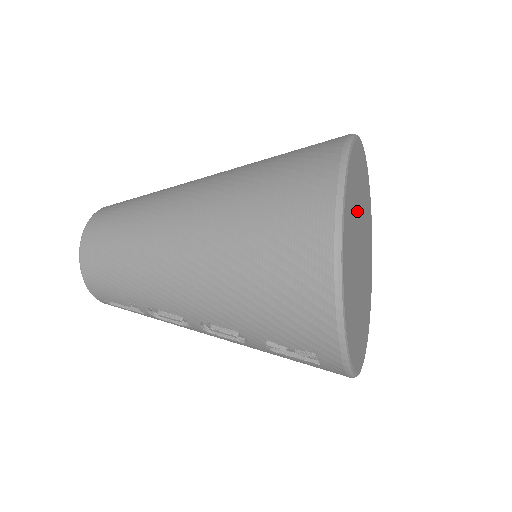
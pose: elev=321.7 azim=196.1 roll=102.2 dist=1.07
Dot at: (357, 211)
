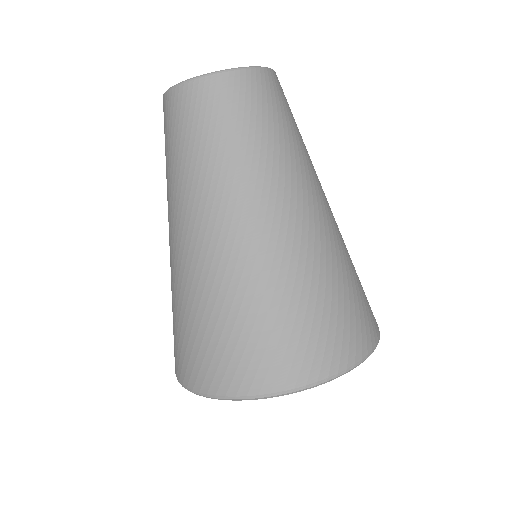
Dot at: occluded
